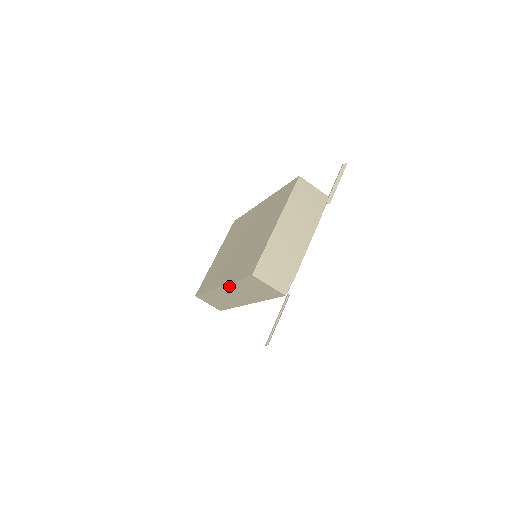
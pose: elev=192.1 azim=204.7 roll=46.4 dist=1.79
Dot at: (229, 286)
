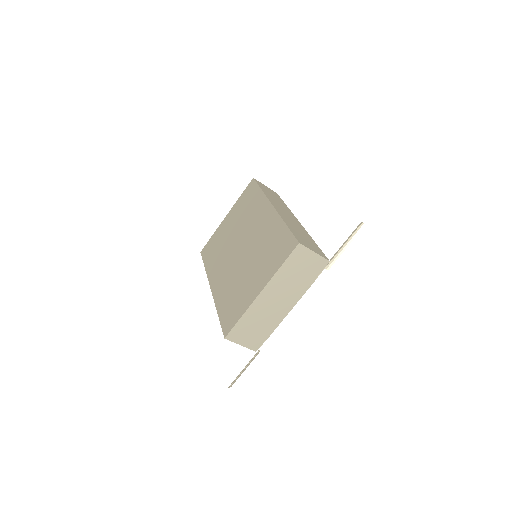
Dot at: occluded
